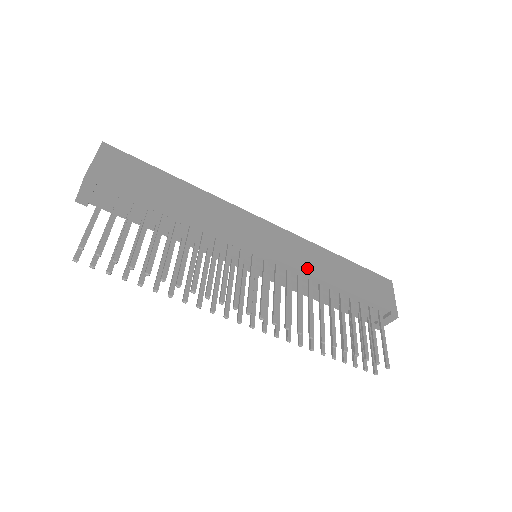
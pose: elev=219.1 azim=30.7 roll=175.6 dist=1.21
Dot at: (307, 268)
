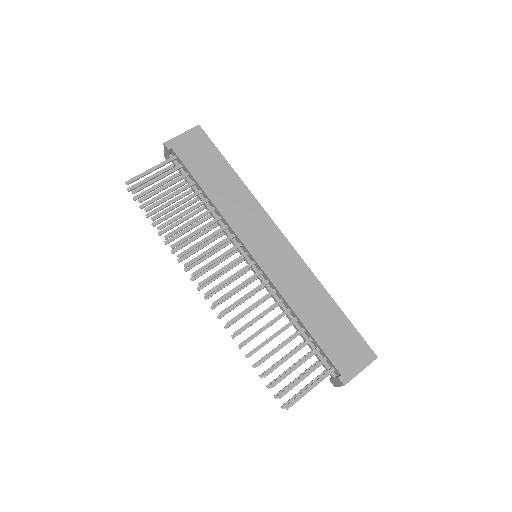
Dot at: (284, 288)
